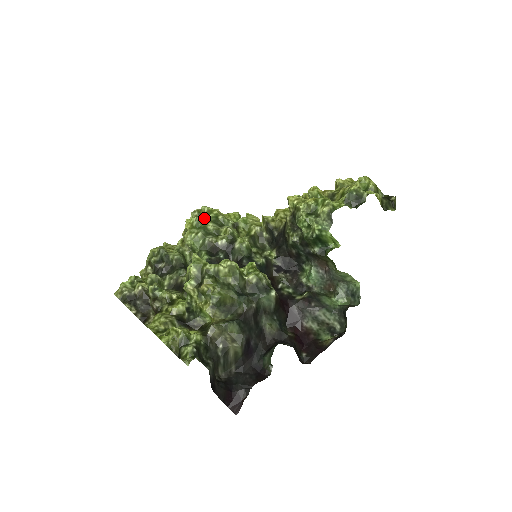
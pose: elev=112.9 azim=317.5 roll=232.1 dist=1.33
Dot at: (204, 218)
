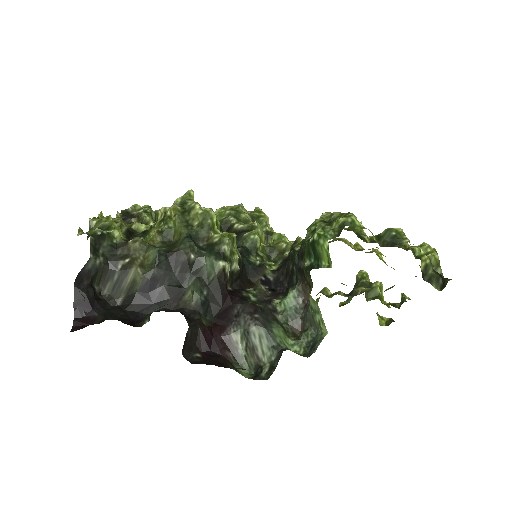
Dot at: (249, 213)
